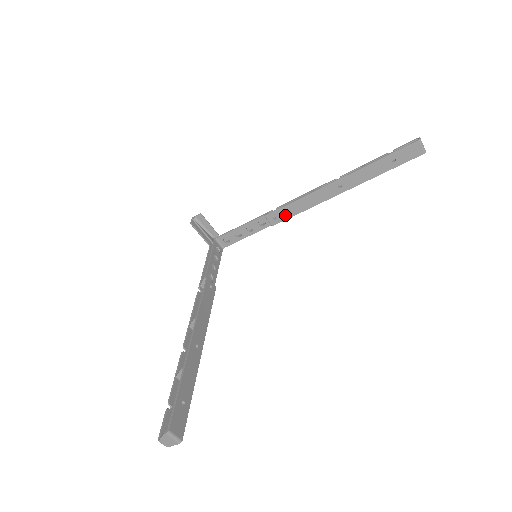
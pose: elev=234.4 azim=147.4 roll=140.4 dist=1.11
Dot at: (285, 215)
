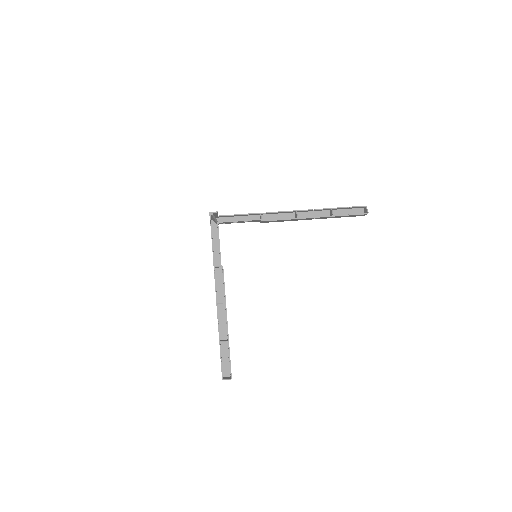
Dot at: occluded
